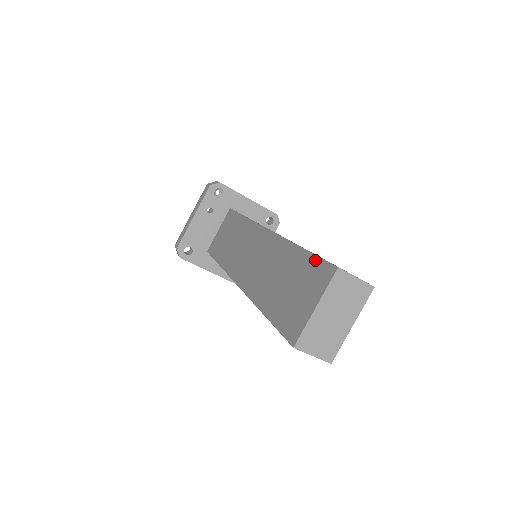
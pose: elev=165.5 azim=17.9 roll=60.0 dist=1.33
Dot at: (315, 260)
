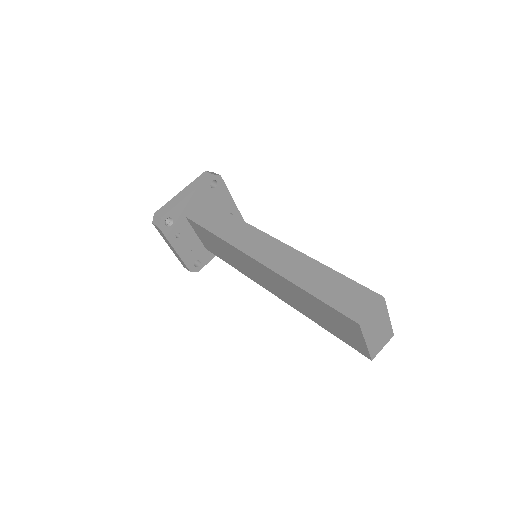
Dot at: (332, 310)
